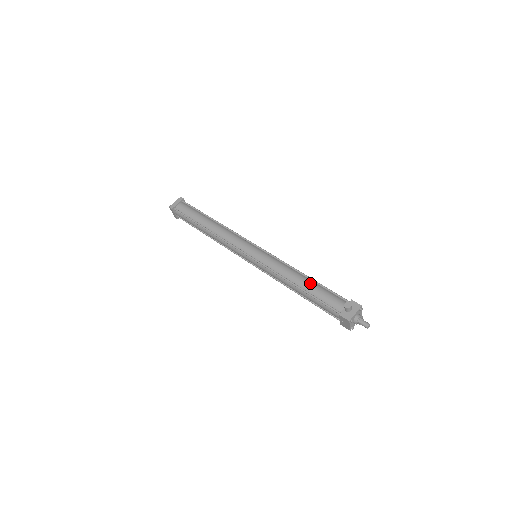
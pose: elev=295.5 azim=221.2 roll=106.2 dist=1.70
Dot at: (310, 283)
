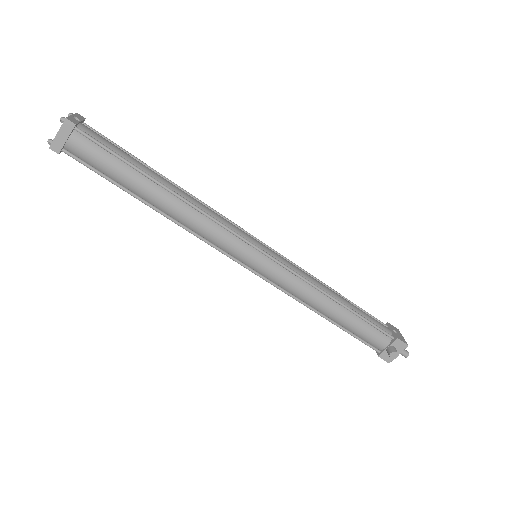
Dot at: (345, 315)
